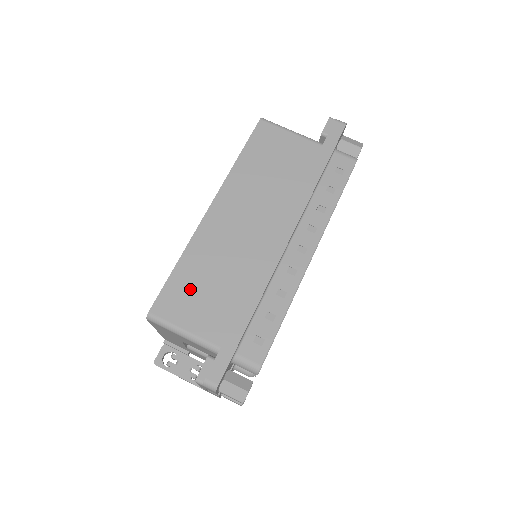
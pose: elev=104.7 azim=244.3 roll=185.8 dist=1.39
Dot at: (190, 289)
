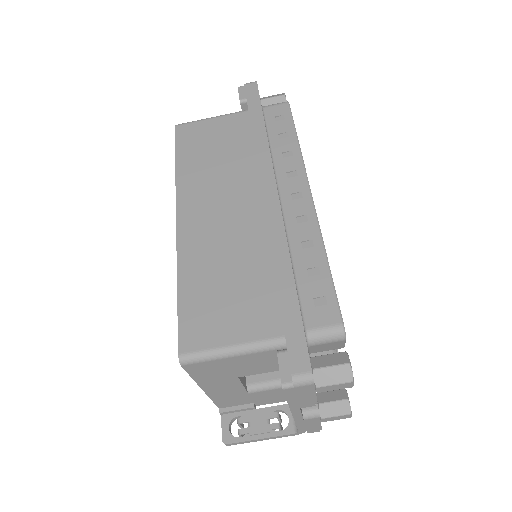
Dot at: (209, 302)
